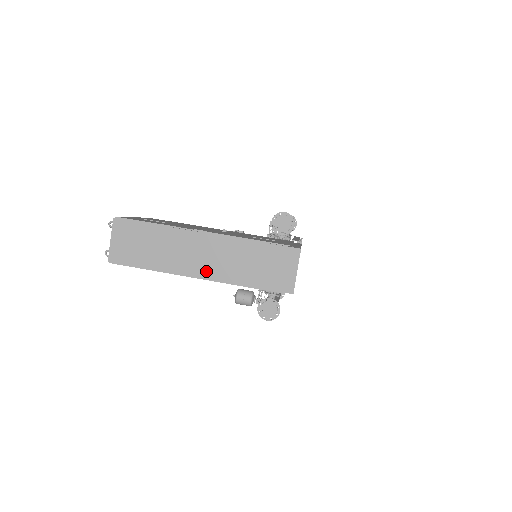
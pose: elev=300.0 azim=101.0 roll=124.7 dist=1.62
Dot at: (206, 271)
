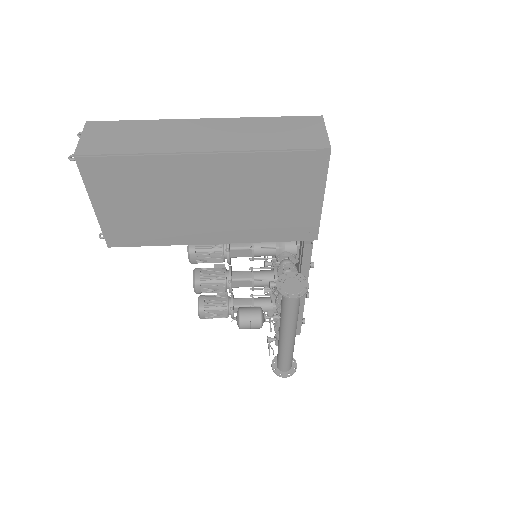
Dot at: (212, 145)
